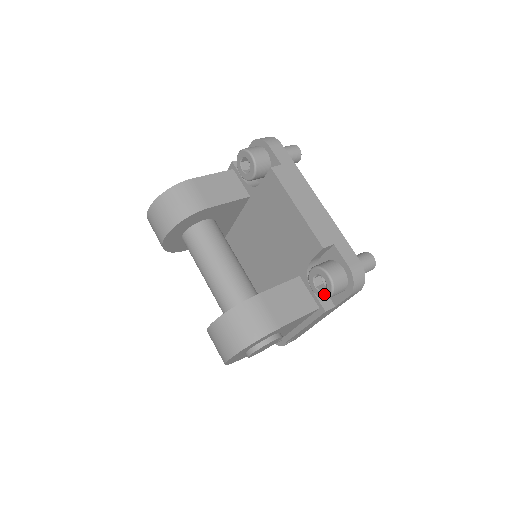
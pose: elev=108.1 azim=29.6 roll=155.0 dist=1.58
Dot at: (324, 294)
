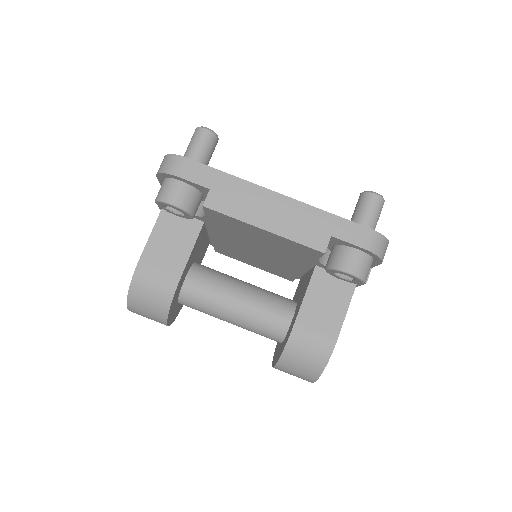
Dot at: (356, 283)
